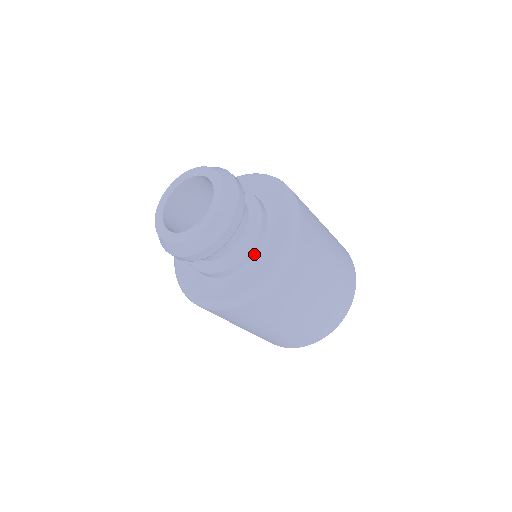
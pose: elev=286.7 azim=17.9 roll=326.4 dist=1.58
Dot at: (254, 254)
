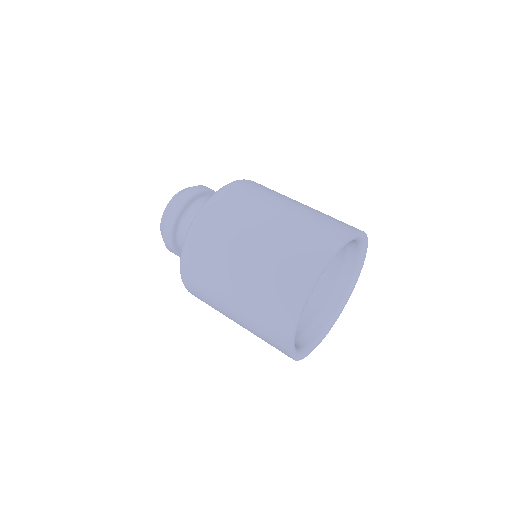
Dot at: occluded
